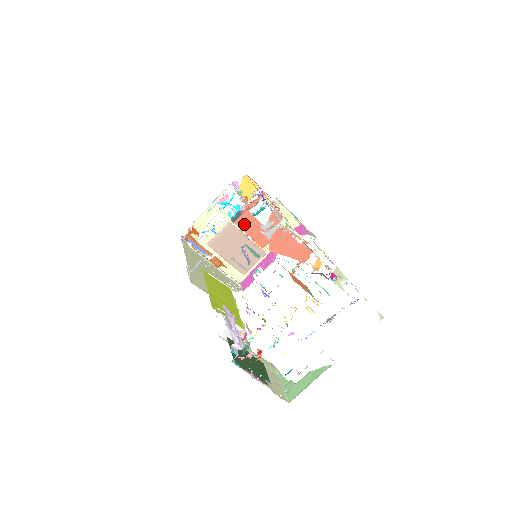
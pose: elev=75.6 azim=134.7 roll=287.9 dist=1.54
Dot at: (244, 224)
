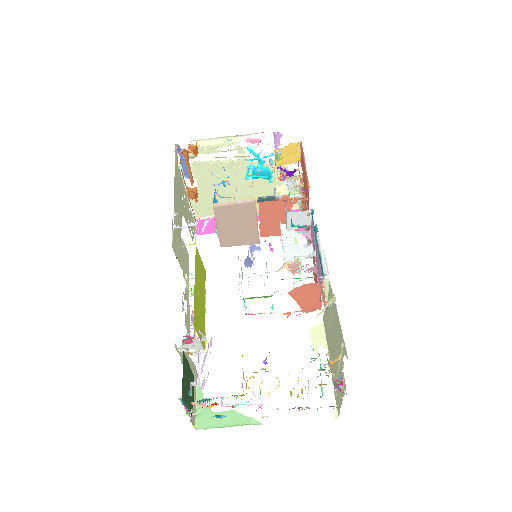
Dot at: (266, 209)
